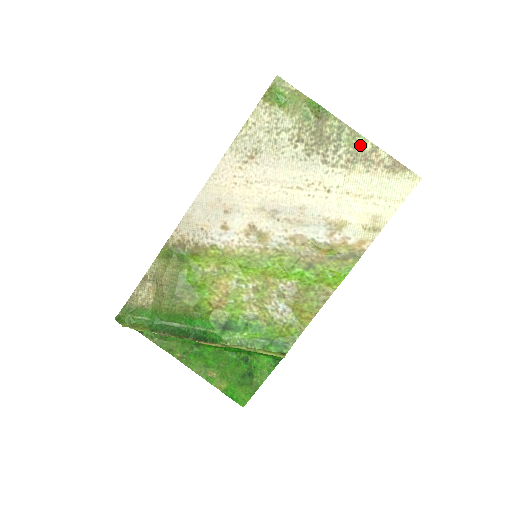
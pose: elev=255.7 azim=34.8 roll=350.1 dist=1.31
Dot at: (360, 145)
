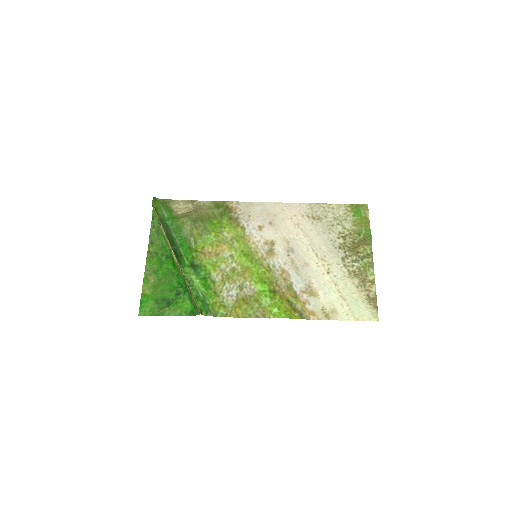
Dot at: (368, 272)
